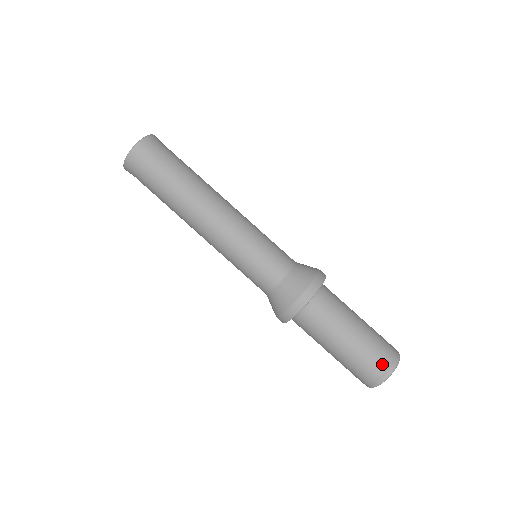
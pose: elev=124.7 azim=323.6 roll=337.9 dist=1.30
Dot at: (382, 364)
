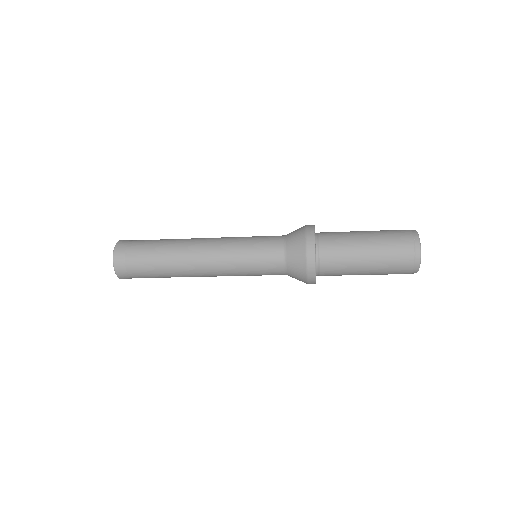
Dot at: (406, 268)
